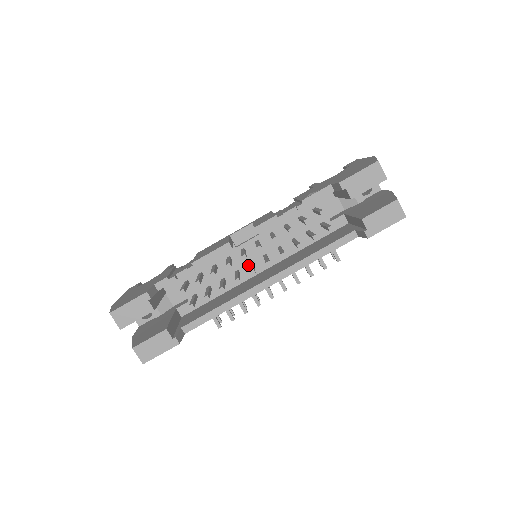
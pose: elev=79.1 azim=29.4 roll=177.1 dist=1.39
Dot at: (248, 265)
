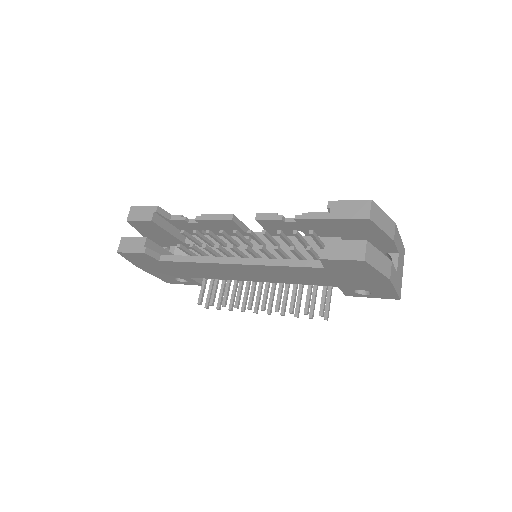
Dot at: occluded
